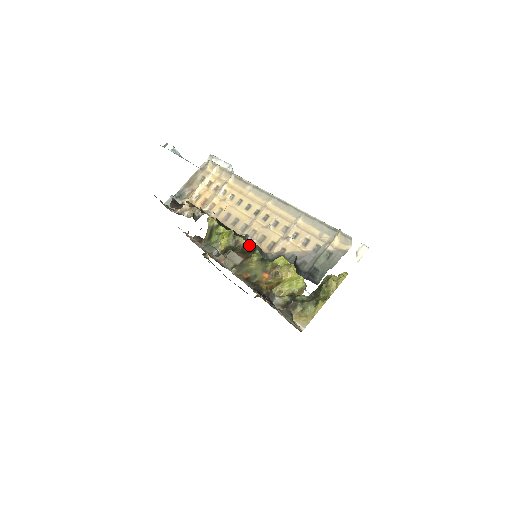
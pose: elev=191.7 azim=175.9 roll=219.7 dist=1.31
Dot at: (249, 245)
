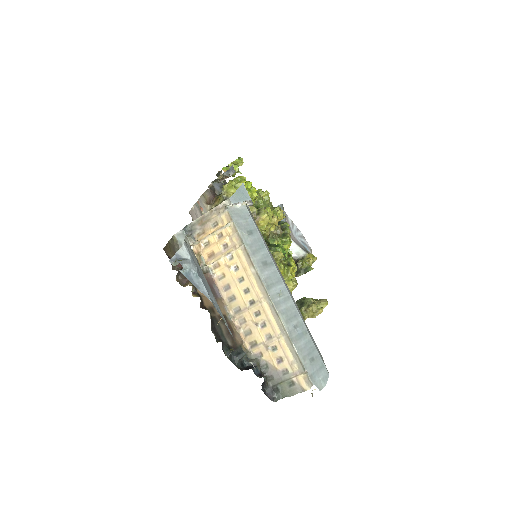
Dot at: occluded
